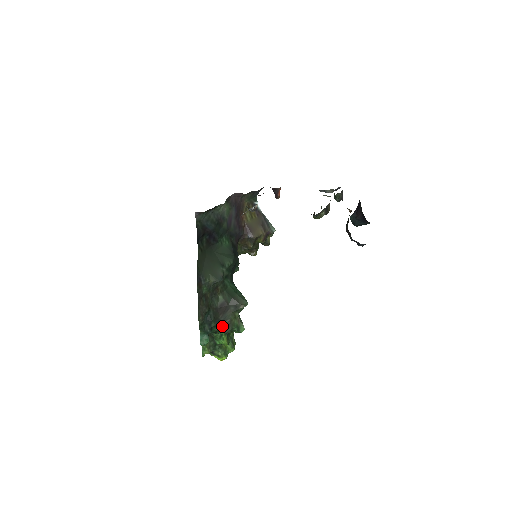
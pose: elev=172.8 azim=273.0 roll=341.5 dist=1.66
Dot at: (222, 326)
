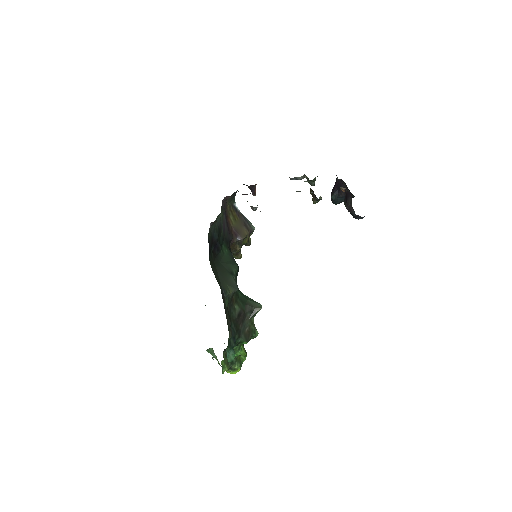
Dot at: (243, 336)
